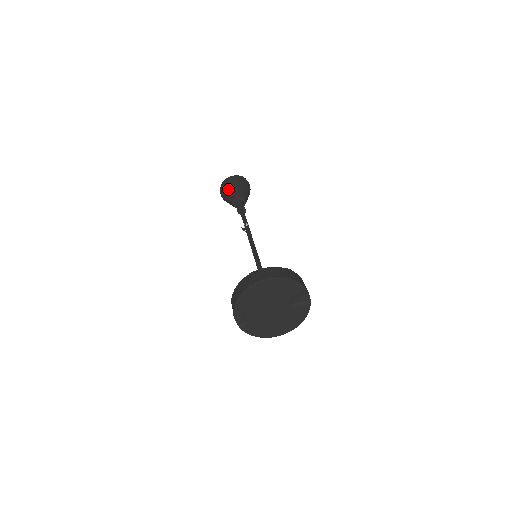
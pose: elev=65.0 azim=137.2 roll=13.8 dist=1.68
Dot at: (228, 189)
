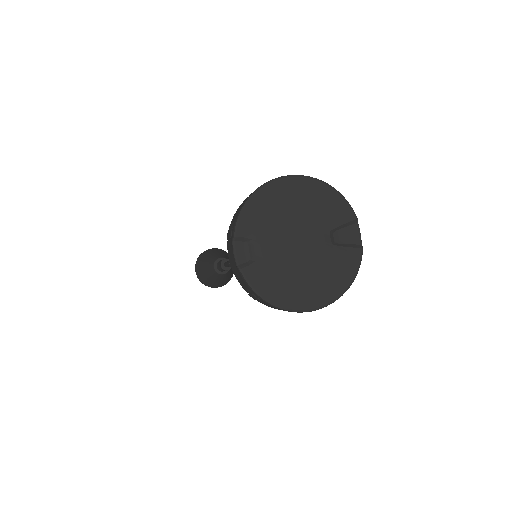
Dot at: (208, 255)
